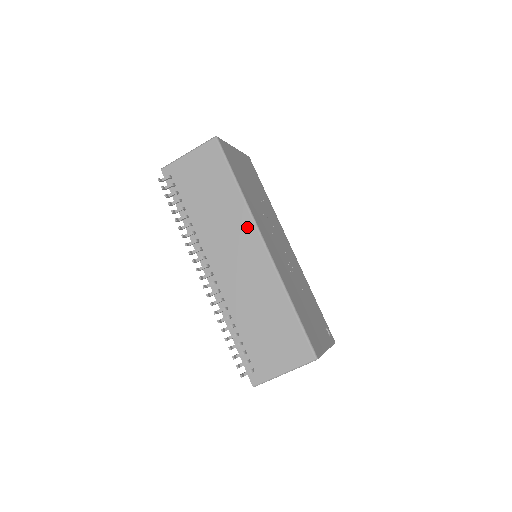
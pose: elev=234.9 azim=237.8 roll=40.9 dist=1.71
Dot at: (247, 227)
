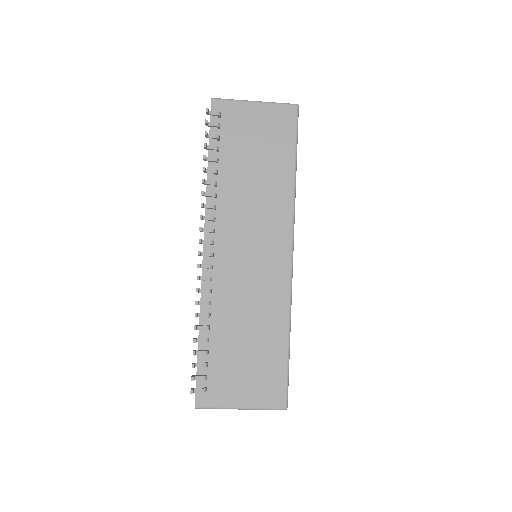
Dot at: (282, 225)
